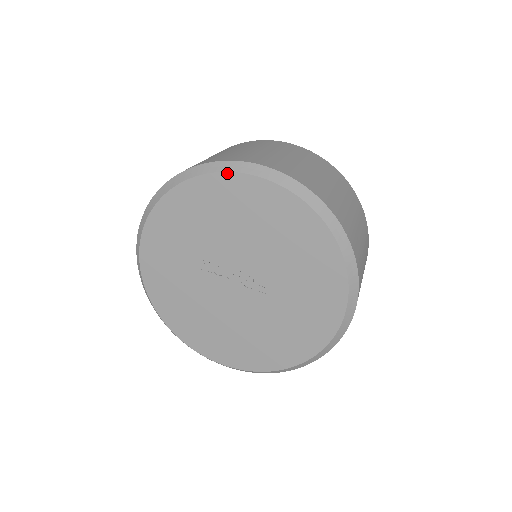
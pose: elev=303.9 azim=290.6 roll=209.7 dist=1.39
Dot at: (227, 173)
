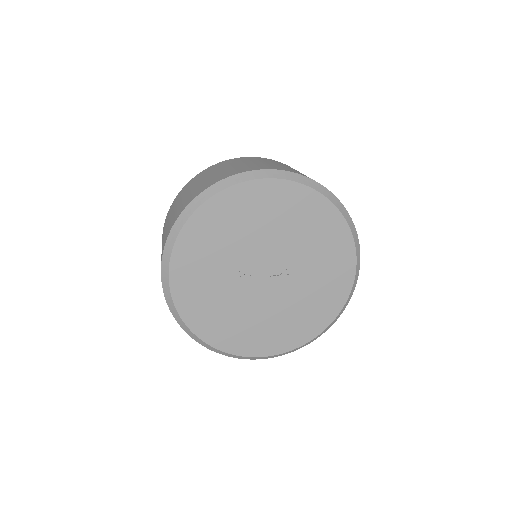
Dot at: (239, 184)
